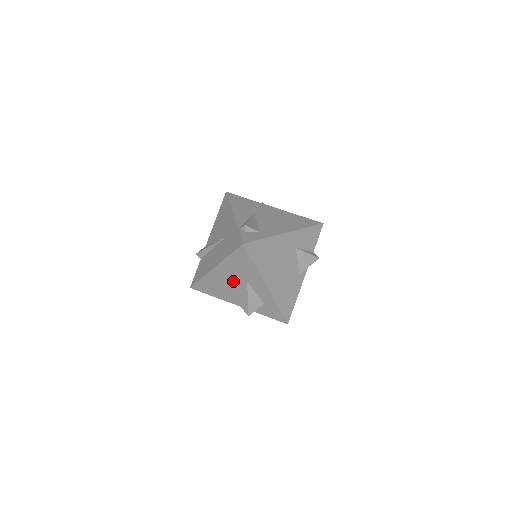
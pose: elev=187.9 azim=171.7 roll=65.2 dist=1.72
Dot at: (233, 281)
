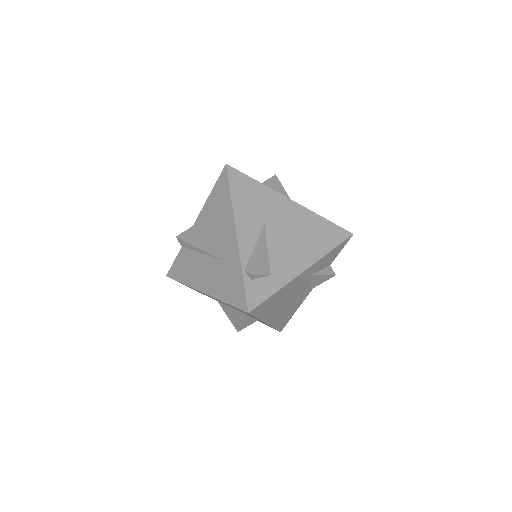
Dot at: occluded
